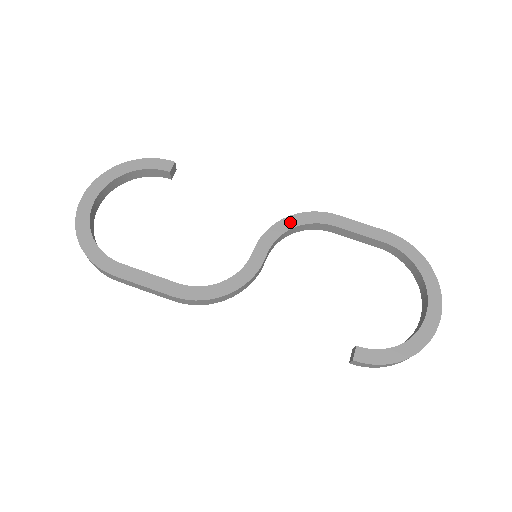
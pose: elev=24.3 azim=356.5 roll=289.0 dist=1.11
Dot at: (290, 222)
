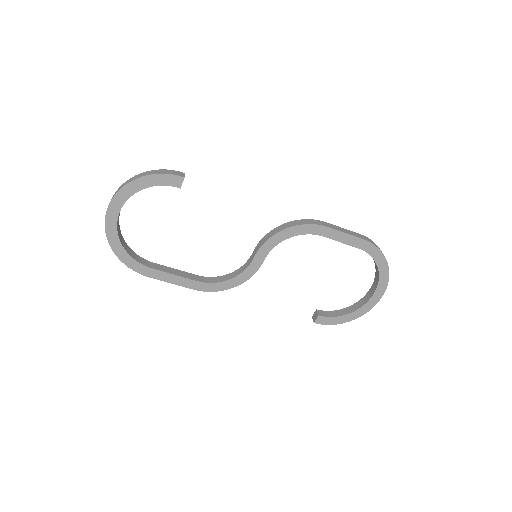
Dot at: (286, 234)
